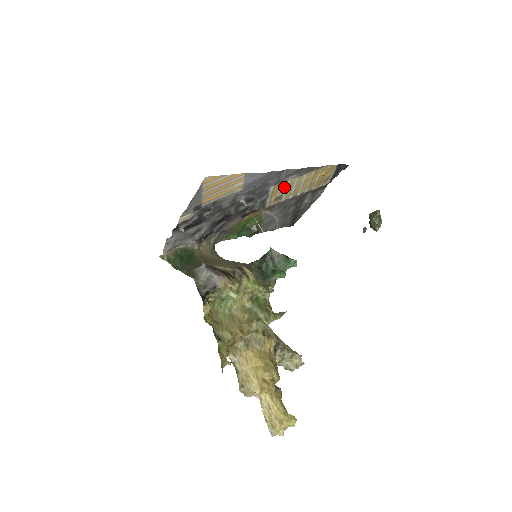
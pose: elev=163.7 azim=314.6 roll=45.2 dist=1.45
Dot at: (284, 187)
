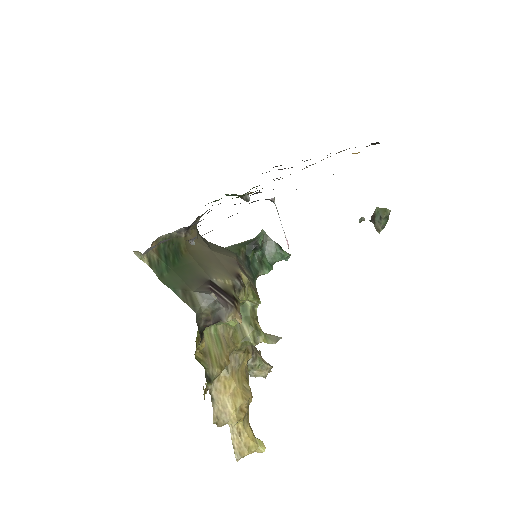
Dot at: occluded
